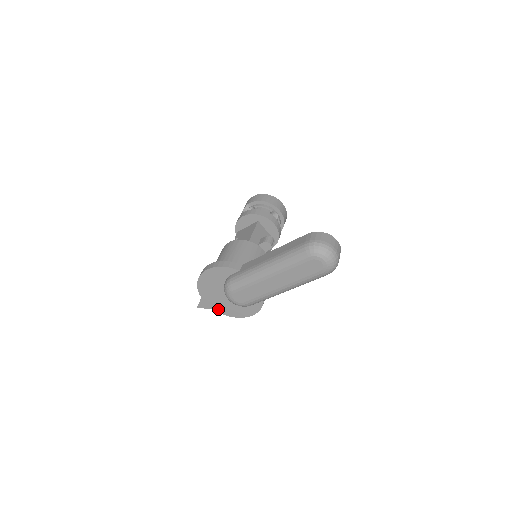
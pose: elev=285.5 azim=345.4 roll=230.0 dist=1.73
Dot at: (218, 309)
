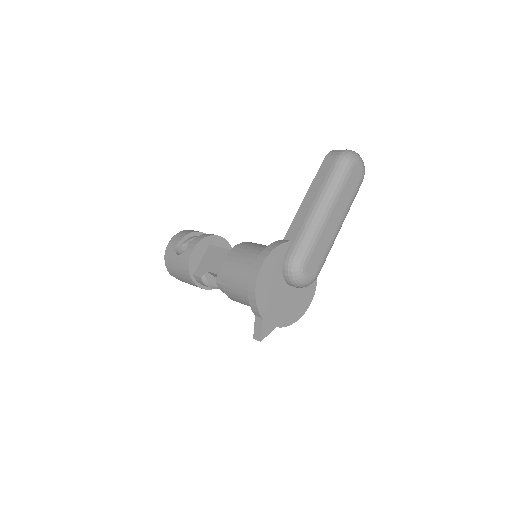
Dot at: (281, 322)
